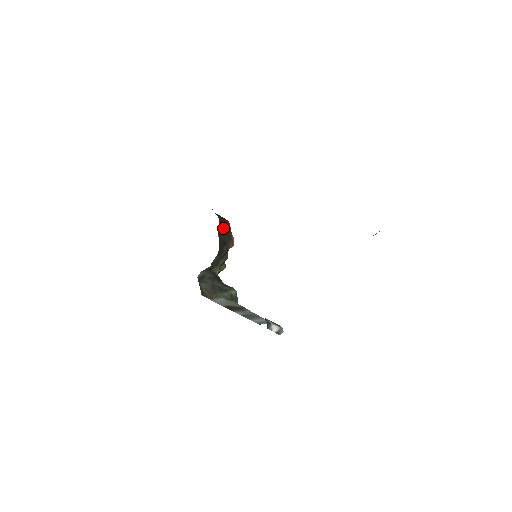
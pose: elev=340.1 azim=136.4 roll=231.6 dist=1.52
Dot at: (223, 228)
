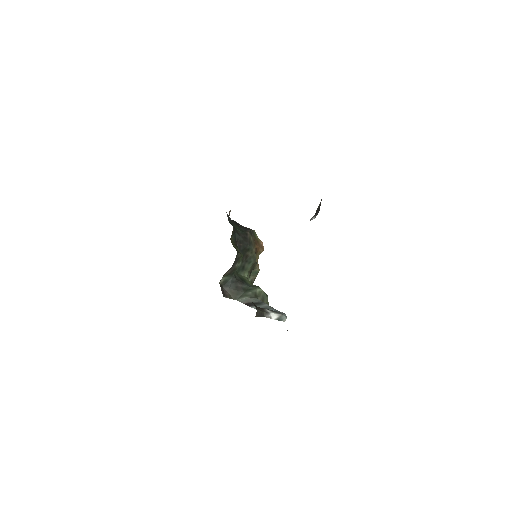
Dot at: (242, 237)
